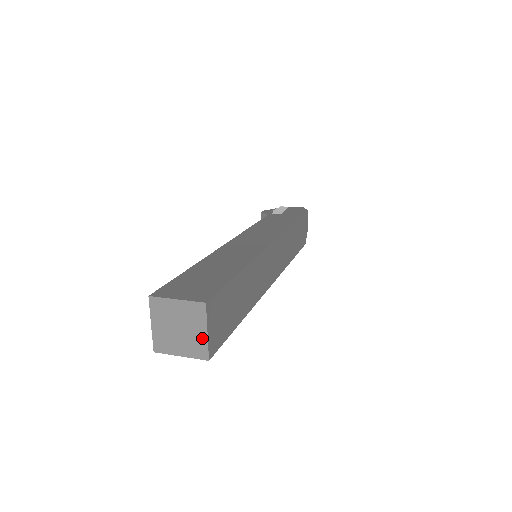
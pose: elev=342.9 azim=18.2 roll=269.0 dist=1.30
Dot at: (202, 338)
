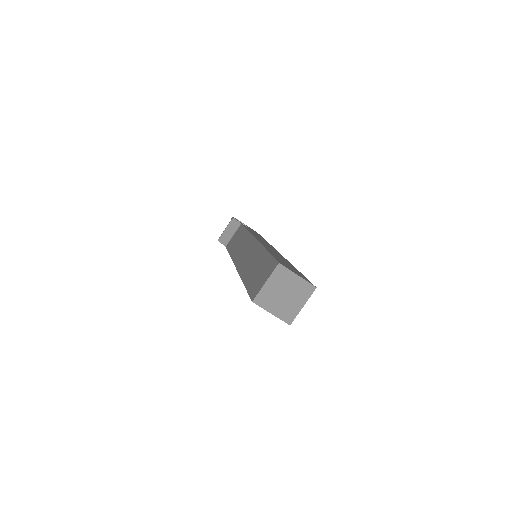
Dot at: (297, 308)
